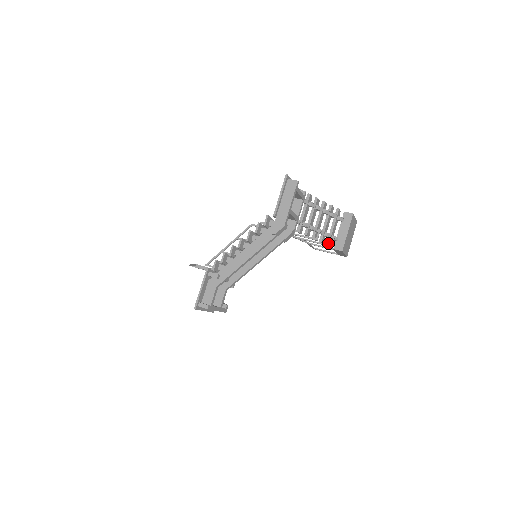
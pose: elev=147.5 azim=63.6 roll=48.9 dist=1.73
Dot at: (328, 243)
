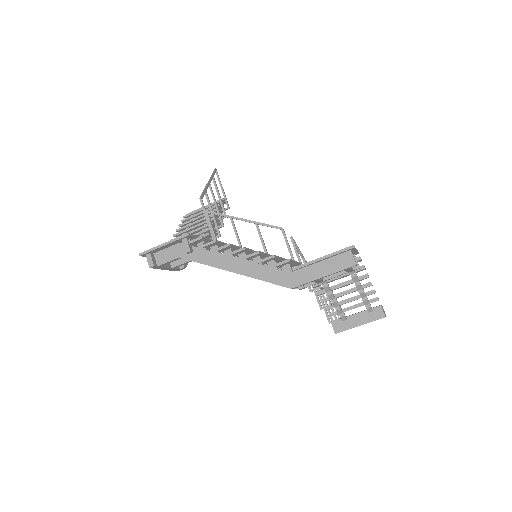
Dot at: (332, 315)
